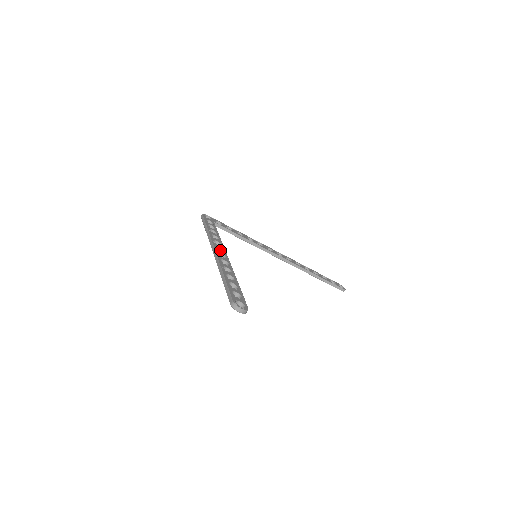
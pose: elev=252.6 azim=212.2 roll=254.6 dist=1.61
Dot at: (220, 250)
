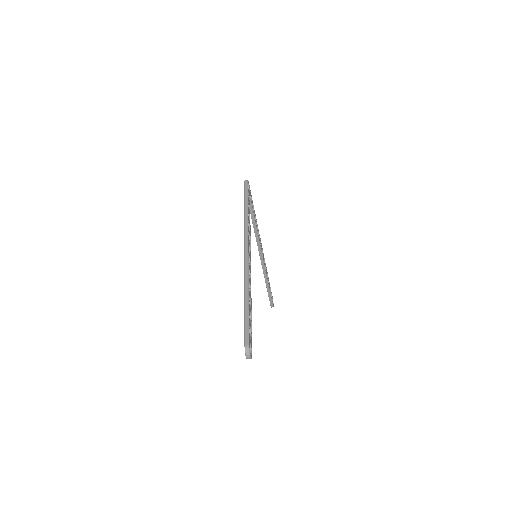
Dot at: occluded
